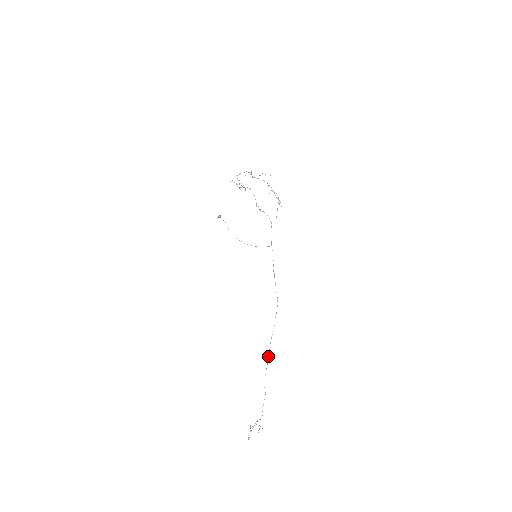
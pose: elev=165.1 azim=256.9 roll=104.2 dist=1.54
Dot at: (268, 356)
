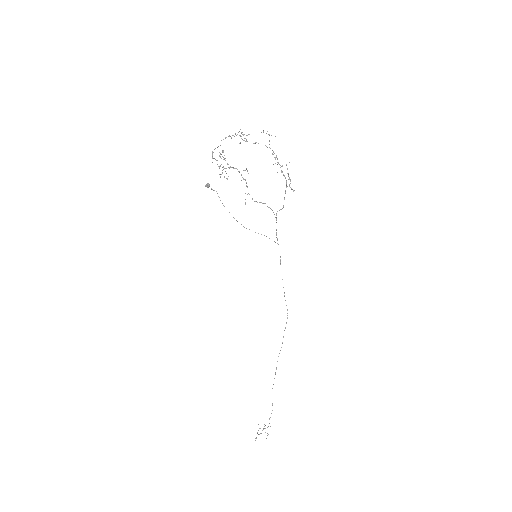
Dot at: (275, 372)
